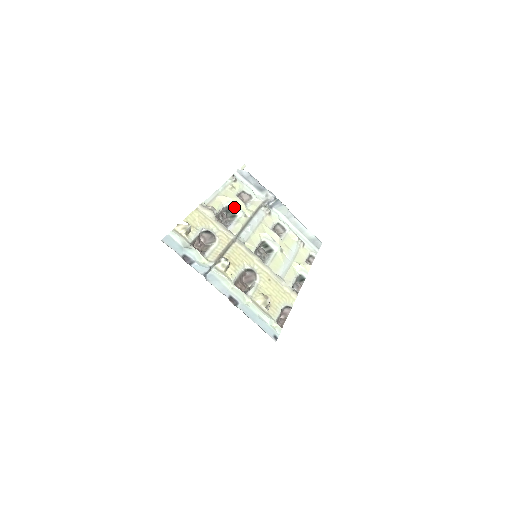
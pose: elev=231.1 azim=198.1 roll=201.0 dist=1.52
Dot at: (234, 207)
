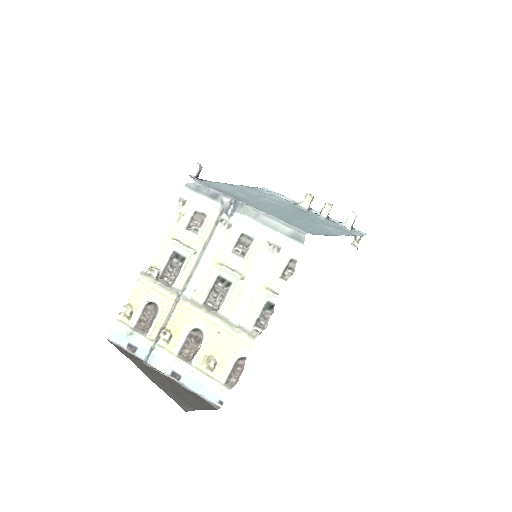
Dot at: (180, 249)
